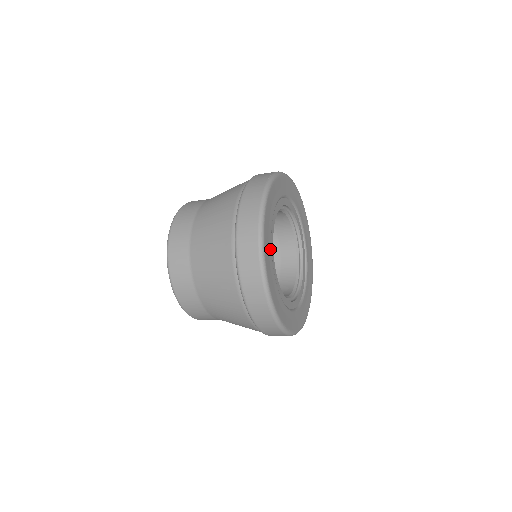
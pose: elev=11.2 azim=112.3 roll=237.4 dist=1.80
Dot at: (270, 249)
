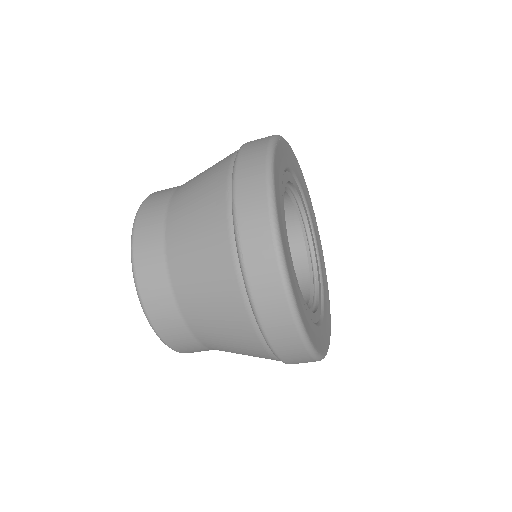
Dot at: (280, 184)
